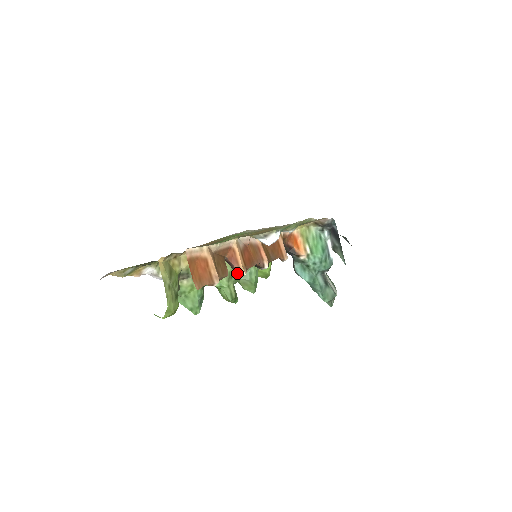
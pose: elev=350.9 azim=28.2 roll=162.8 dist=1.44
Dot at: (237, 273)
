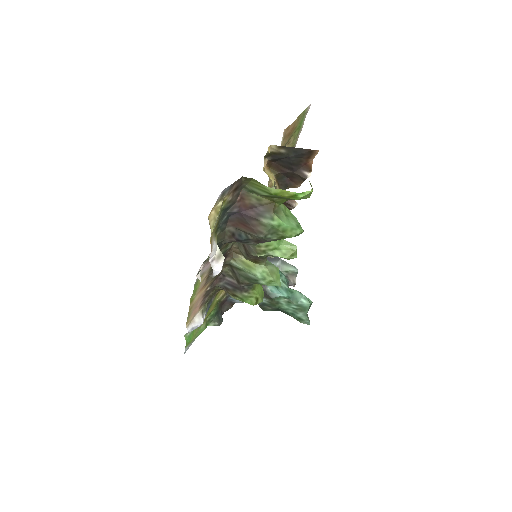
Dot at: (293, 203)
